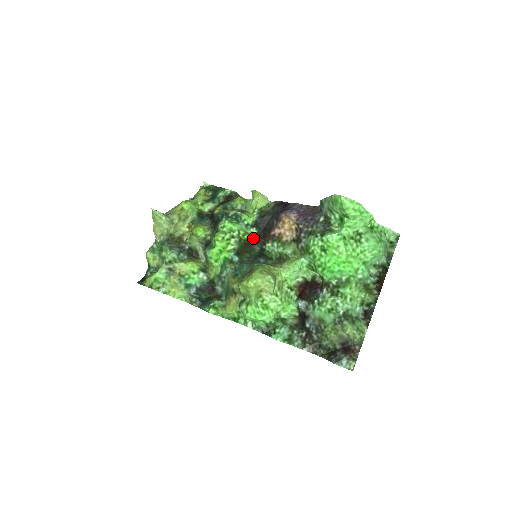
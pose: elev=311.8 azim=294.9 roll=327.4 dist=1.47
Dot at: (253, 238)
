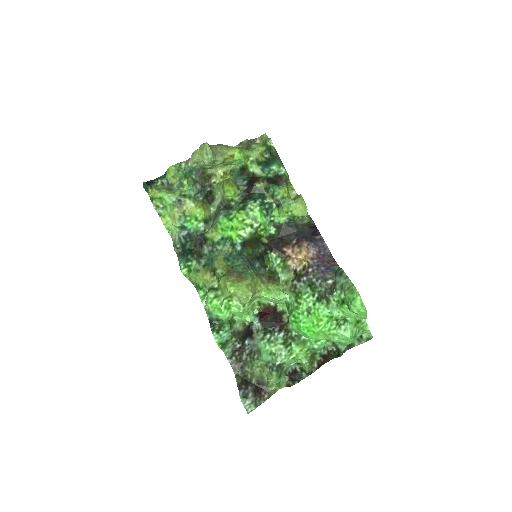
Dot at: (267, 237)
